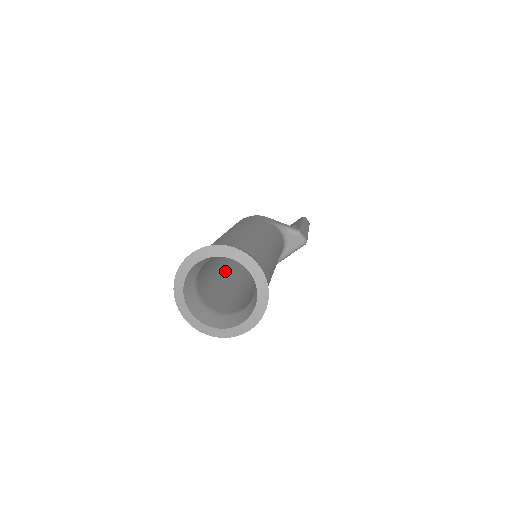
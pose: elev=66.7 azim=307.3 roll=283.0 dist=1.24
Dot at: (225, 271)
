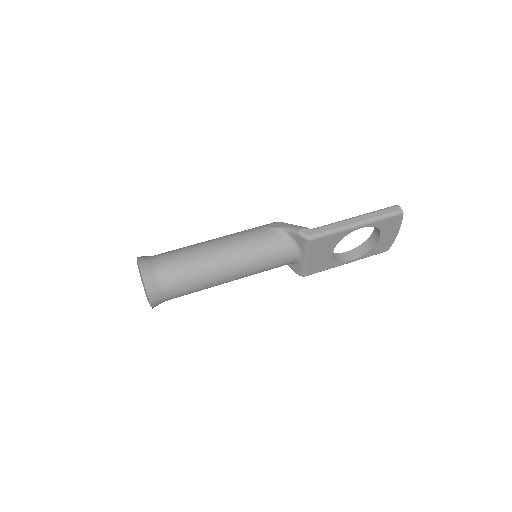
Dot at: occluded
